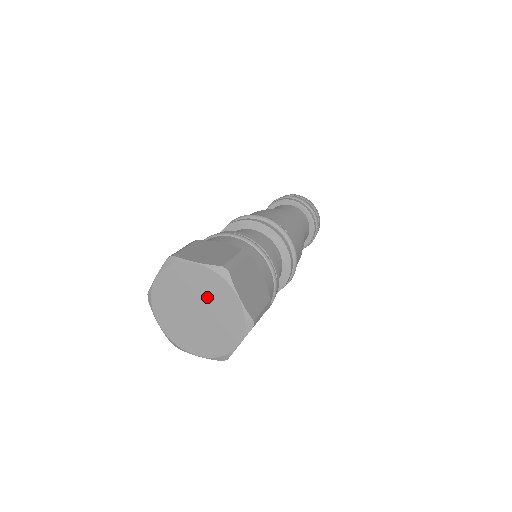
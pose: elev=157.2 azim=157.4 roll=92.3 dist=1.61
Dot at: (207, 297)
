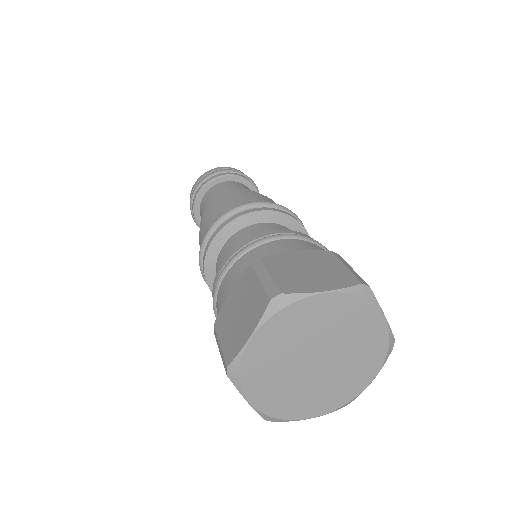
Dot at: (338, 334)
